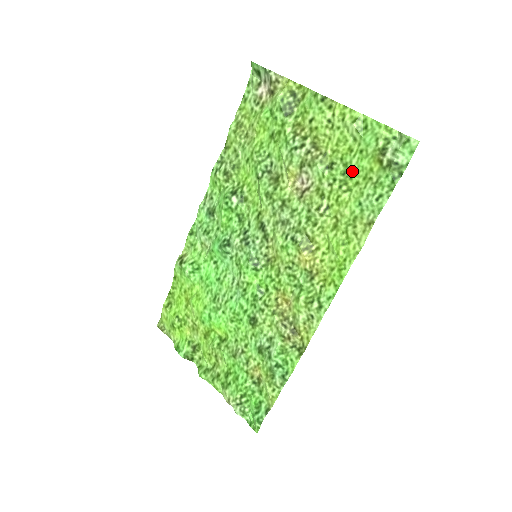
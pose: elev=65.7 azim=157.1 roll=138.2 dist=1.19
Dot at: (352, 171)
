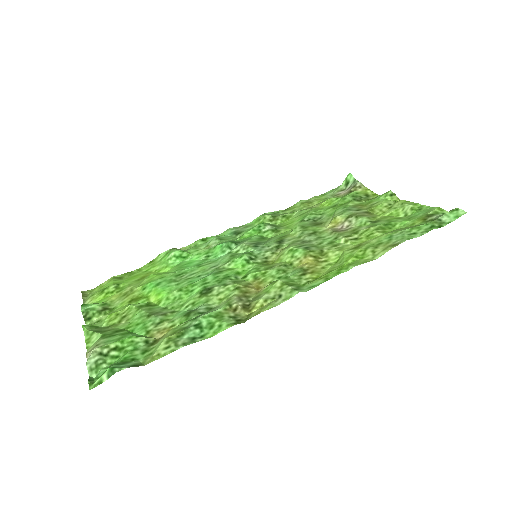
Dot at: (393, 226)
